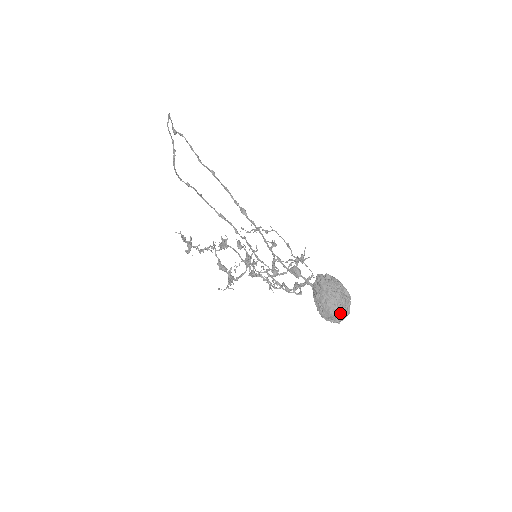
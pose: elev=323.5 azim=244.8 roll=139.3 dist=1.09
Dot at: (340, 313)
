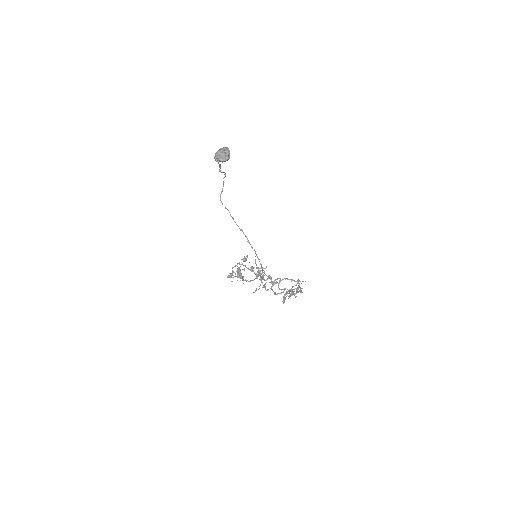
Dot at: (222, 155)
